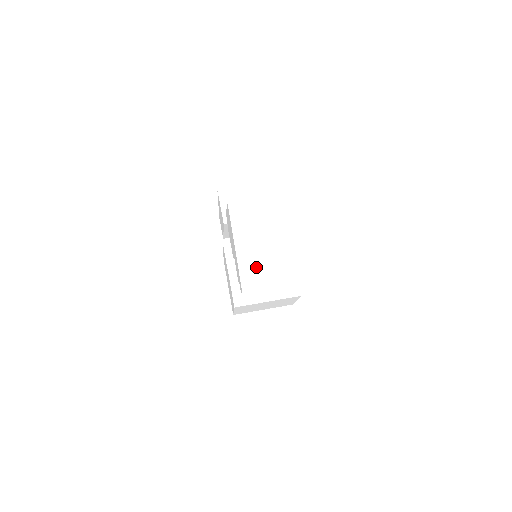
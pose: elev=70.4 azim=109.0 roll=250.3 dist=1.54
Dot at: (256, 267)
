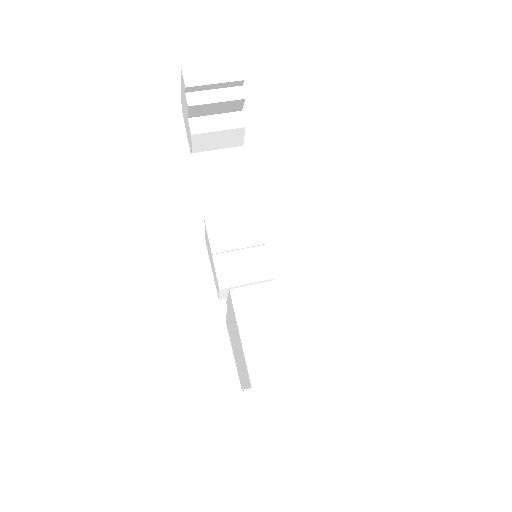
Dot at: occluded
